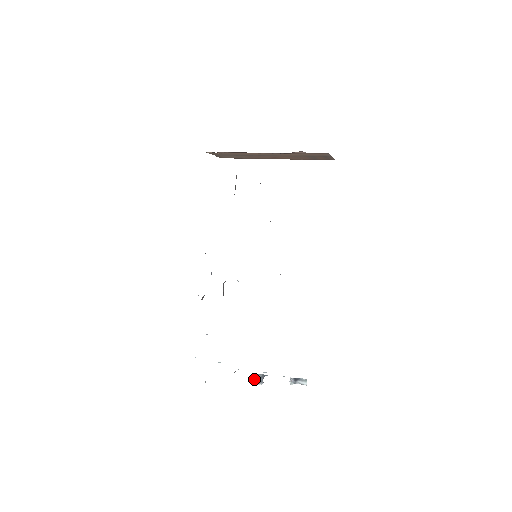
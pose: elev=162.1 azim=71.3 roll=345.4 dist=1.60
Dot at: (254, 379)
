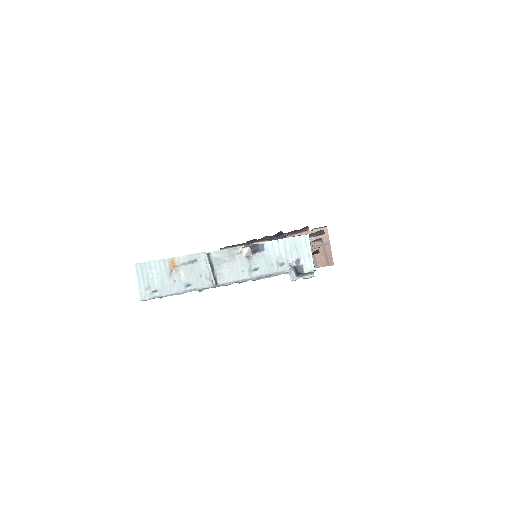
Dot at: (239, 252)
